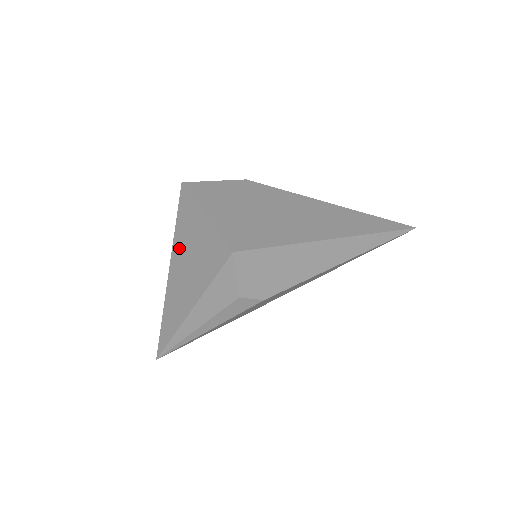
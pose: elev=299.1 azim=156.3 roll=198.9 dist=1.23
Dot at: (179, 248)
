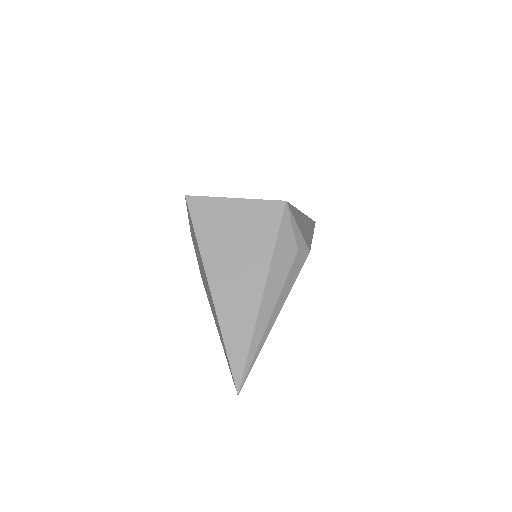
Dot at: (213, 250)
